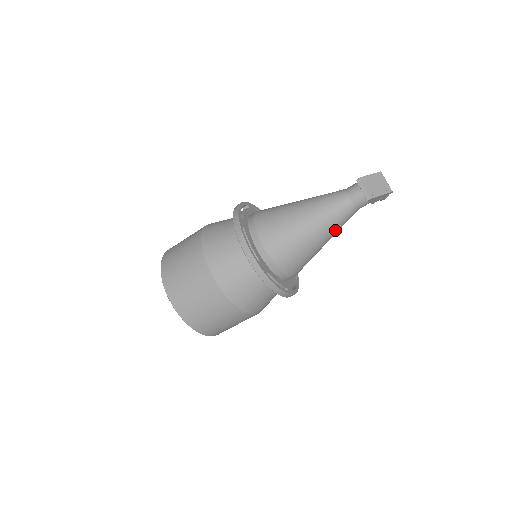
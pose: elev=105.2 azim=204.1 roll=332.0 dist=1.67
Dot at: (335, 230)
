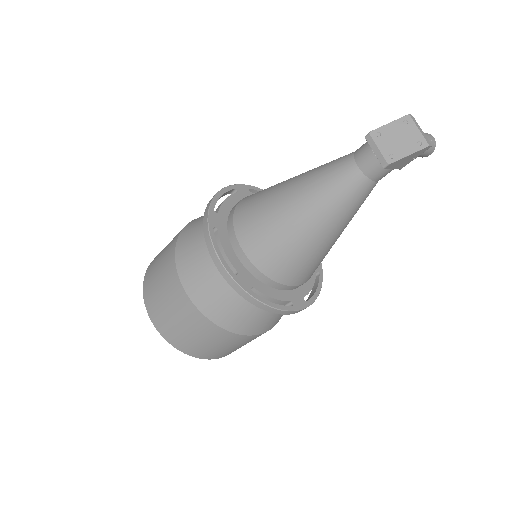
Dot at: (345, 217)
